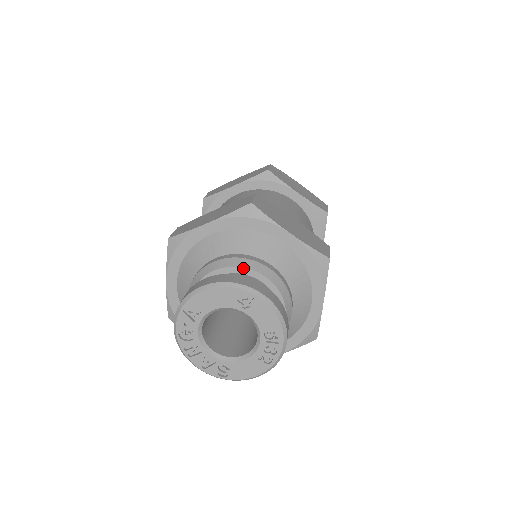
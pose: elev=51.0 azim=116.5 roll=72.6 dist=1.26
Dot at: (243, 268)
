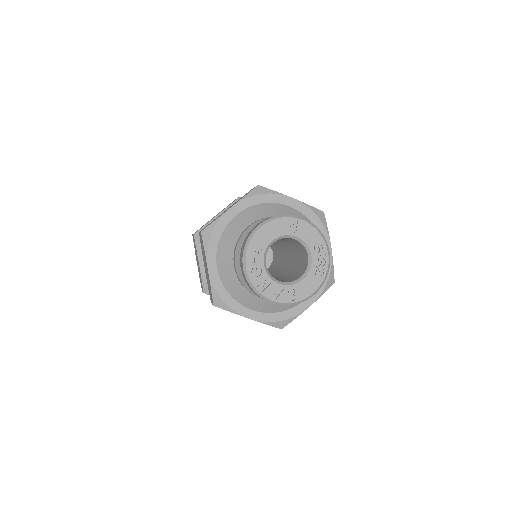
Dot at: occluded
